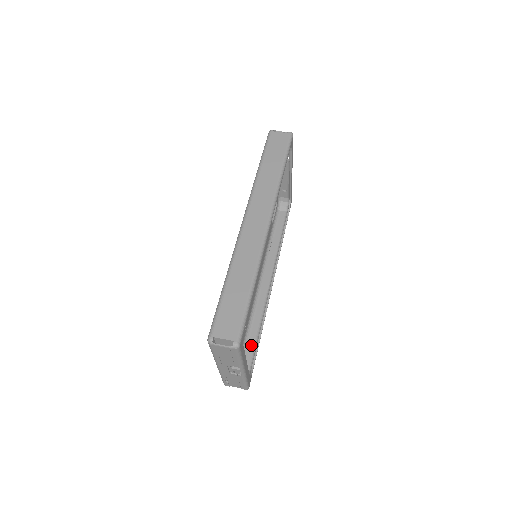
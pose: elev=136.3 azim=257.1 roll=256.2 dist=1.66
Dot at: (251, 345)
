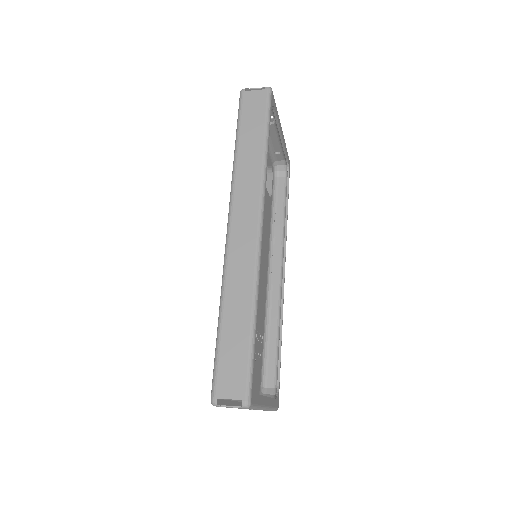
Dot at: (272, 356)
